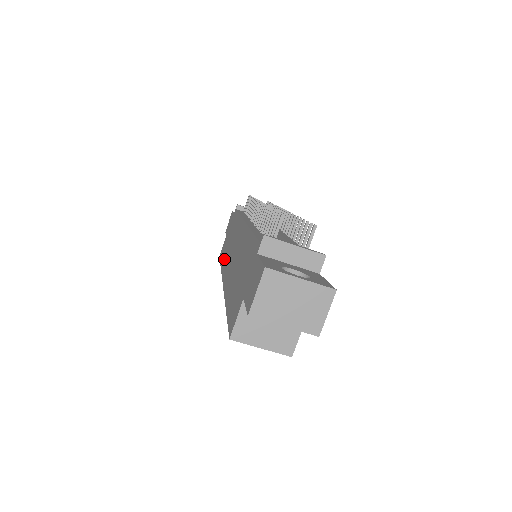
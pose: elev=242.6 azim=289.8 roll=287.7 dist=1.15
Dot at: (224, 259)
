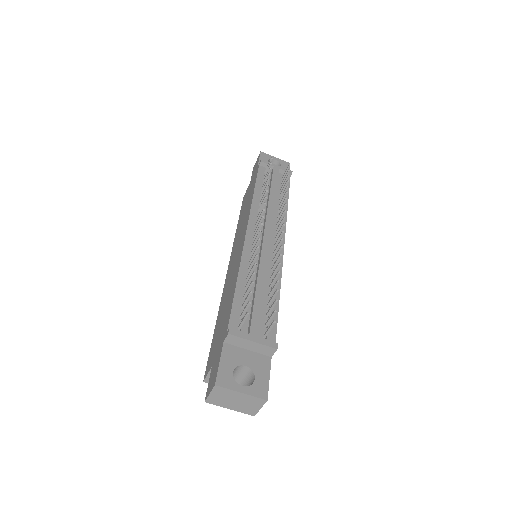
Dot at: (238, 228)
